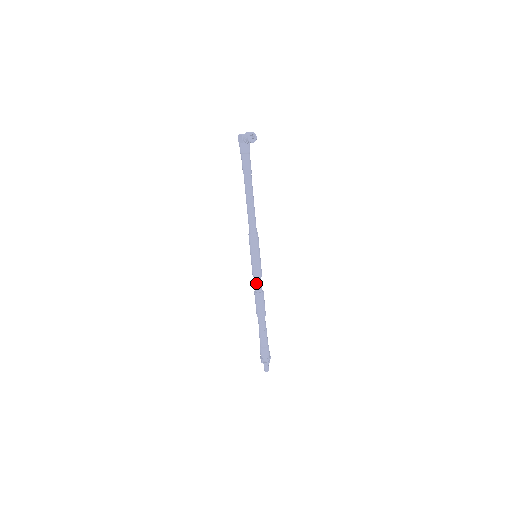
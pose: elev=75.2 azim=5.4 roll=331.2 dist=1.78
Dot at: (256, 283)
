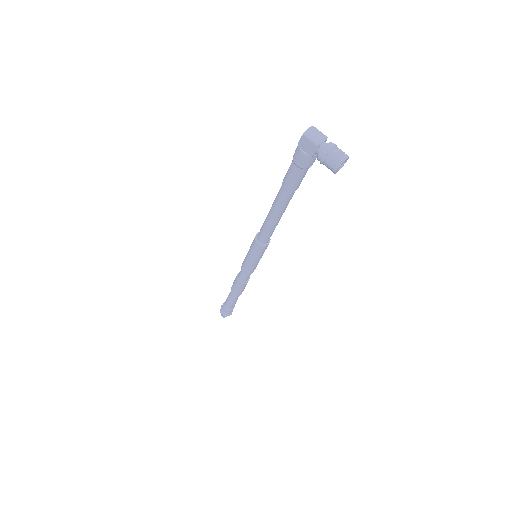
Dot at: (245, 276)
